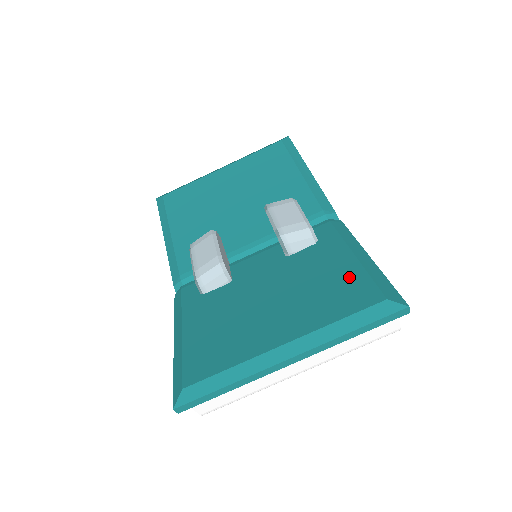
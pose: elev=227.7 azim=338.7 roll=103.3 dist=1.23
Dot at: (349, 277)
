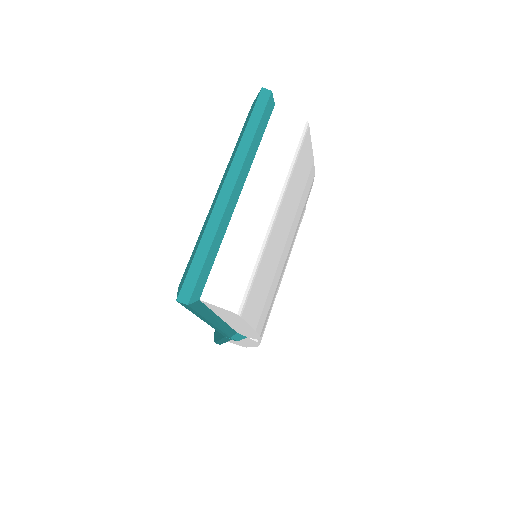
Dot at: occluded
